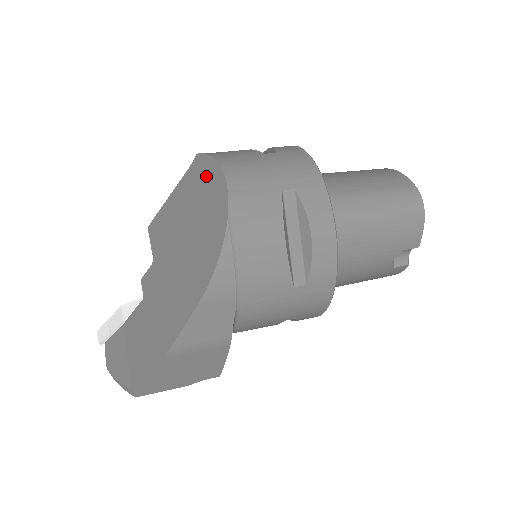
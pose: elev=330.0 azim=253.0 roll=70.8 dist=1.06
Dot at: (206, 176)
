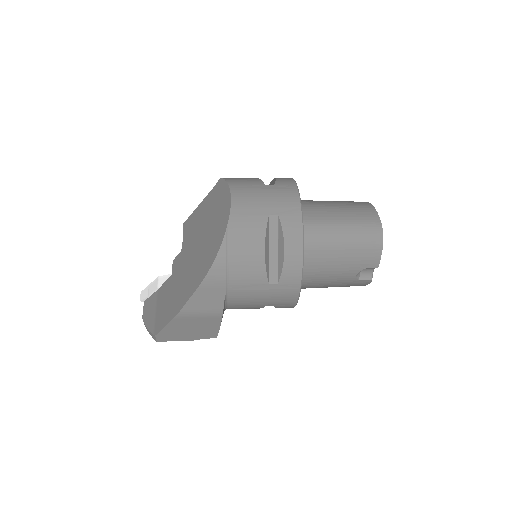
Dot at: (221, 196)
